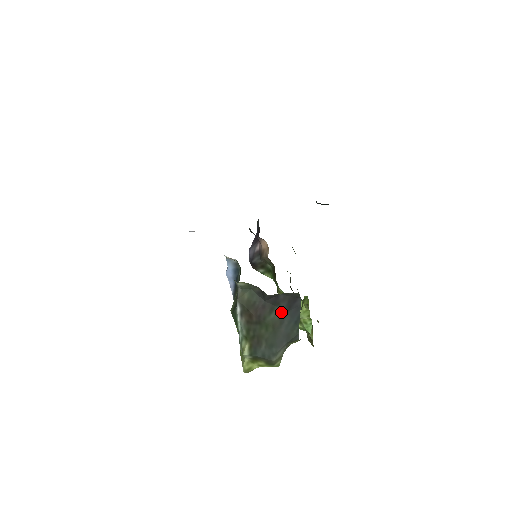
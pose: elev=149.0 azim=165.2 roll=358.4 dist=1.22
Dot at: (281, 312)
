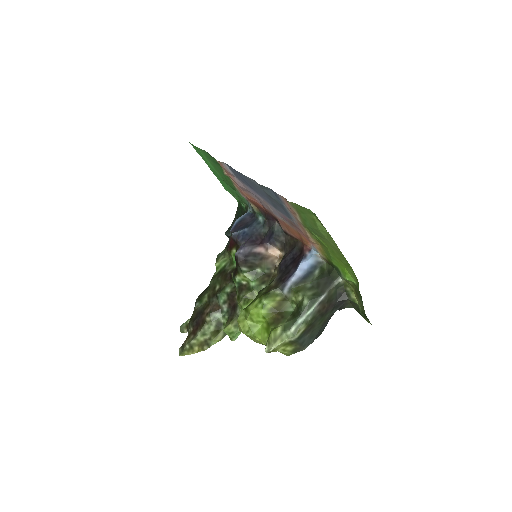
Dot at: (331, 314)
